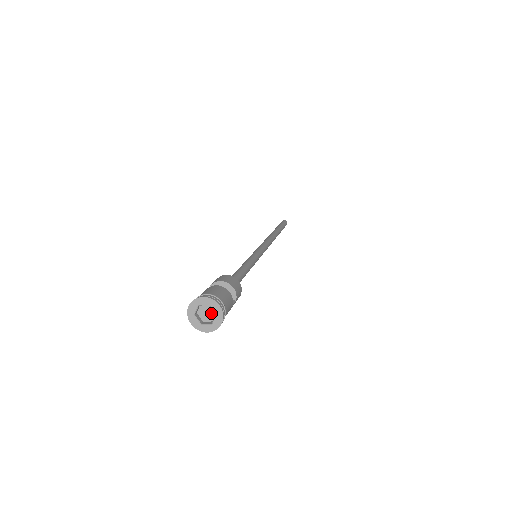
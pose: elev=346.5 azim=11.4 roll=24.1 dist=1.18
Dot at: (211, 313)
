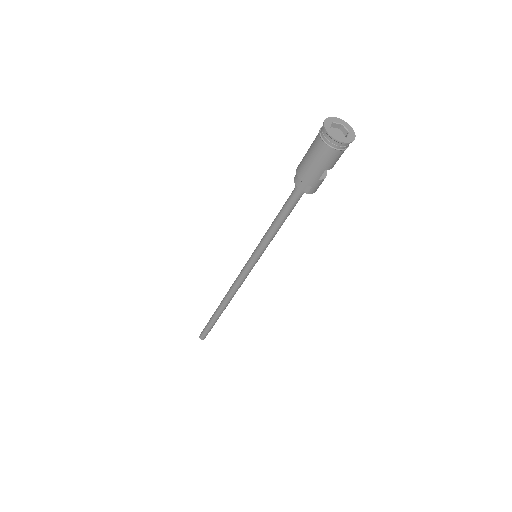
Dot at: (339, 137)
